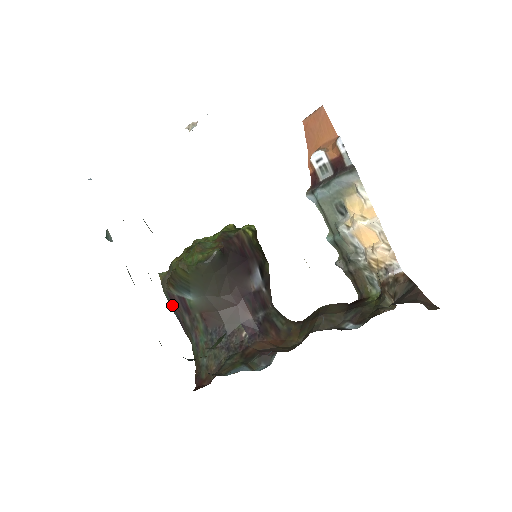
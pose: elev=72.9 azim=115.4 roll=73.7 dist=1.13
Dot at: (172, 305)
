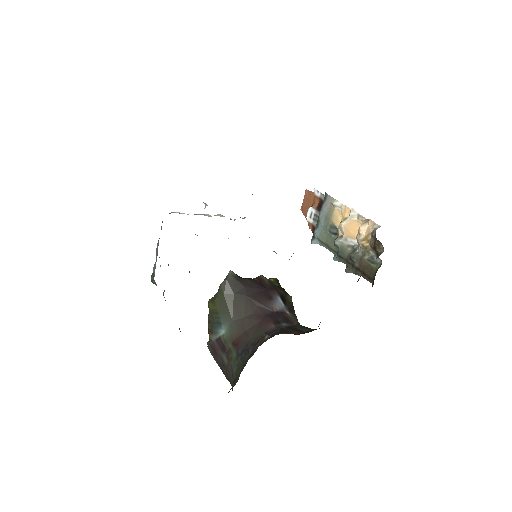
Dot at: (214, 355)
